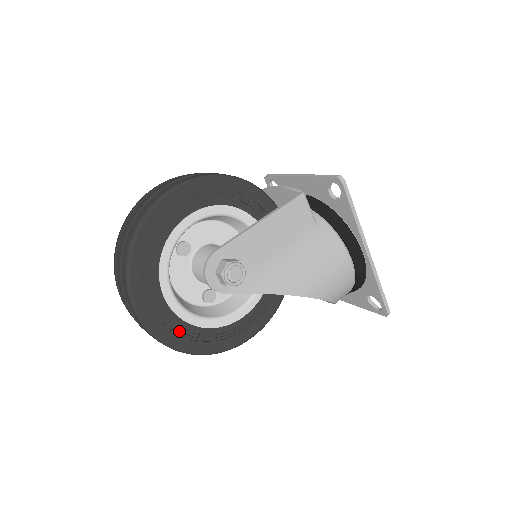
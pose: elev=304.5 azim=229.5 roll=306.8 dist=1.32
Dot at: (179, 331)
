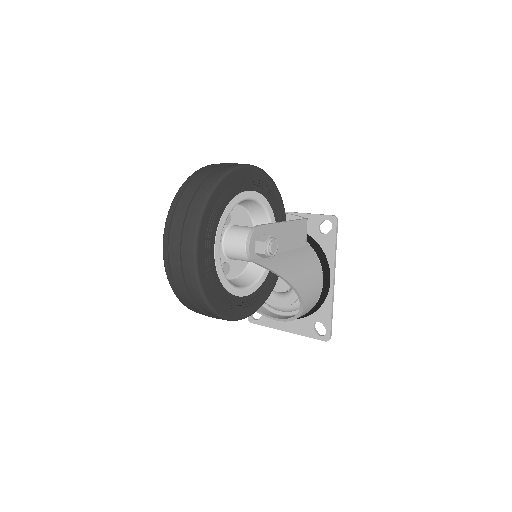
Dot at: (212, 280)
